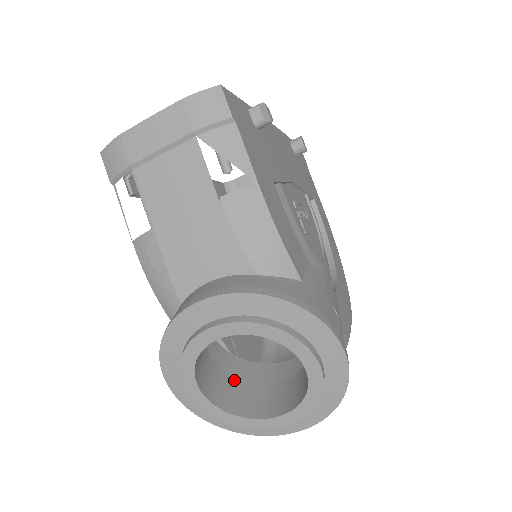
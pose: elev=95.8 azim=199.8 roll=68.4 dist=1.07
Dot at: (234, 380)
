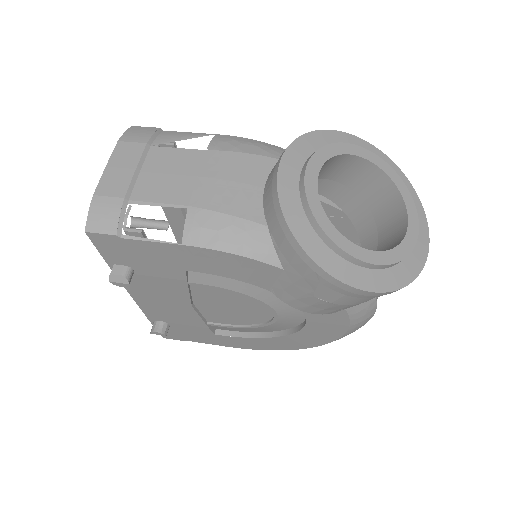
Dot at: occluded
